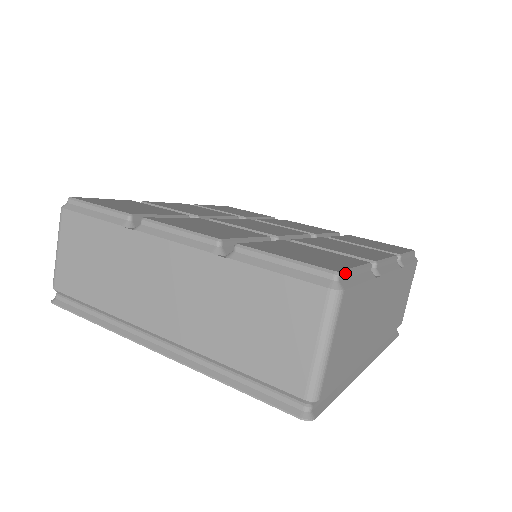
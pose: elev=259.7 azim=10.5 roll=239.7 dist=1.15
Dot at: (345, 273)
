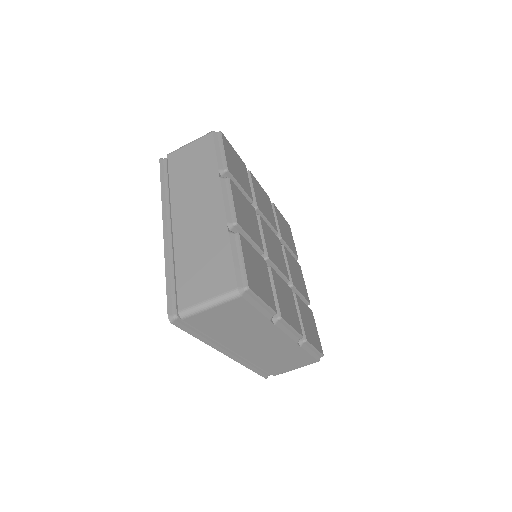
Dot at: (322, 350)
